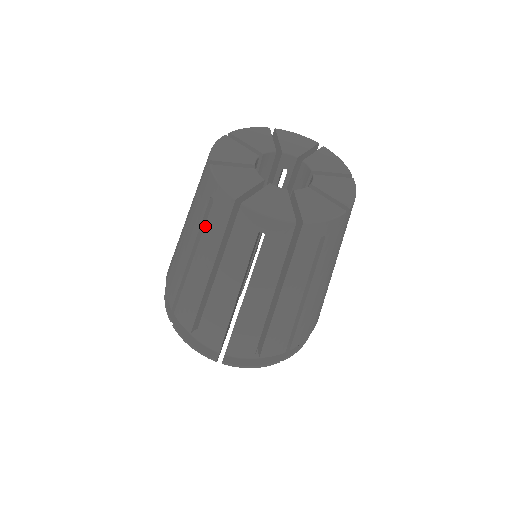
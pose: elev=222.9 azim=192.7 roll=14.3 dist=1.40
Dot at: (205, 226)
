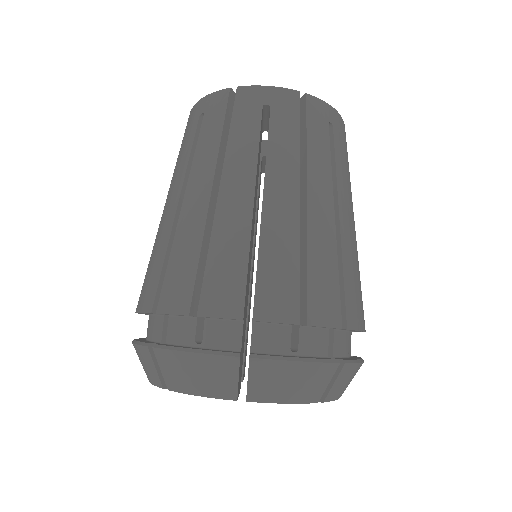
Dot at: (269, 140)
